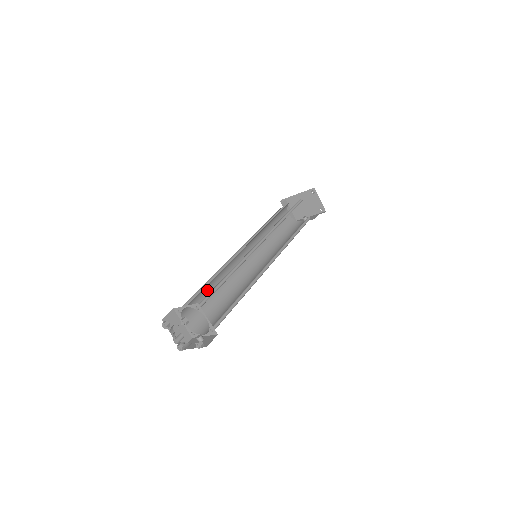
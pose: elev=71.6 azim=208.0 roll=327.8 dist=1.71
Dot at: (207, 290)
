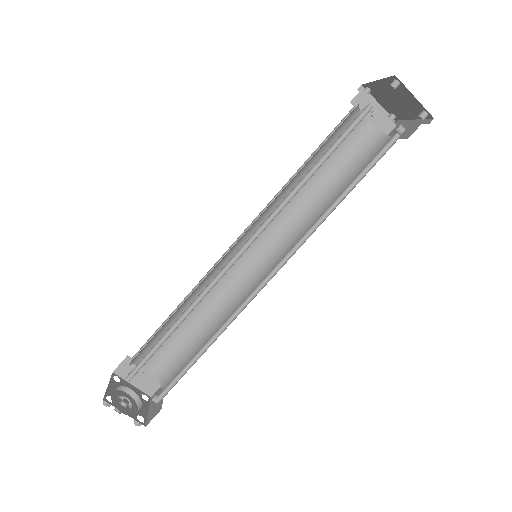
Dot at: occluded
